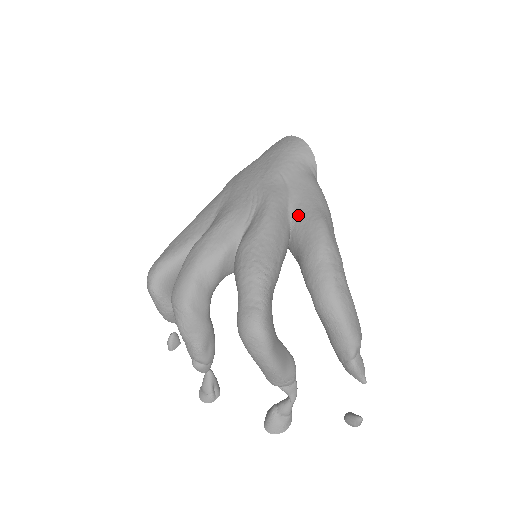
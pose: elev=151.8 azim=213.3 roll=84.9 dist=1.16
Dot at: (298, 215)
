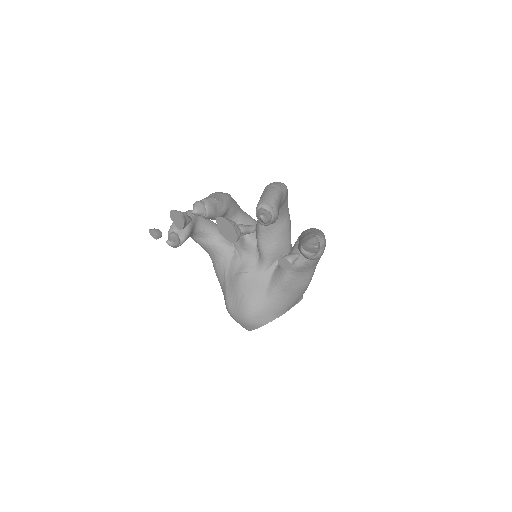
Dot at: occluded
